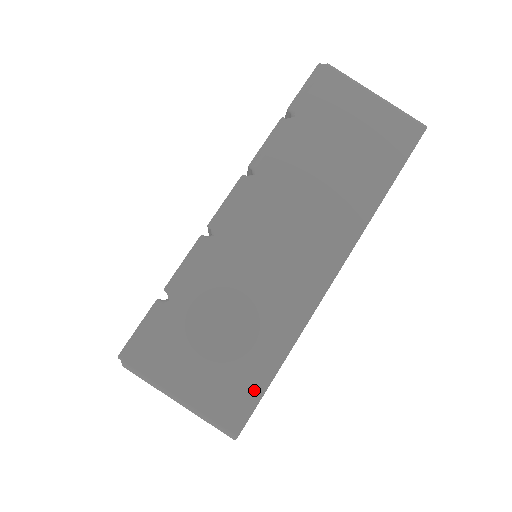
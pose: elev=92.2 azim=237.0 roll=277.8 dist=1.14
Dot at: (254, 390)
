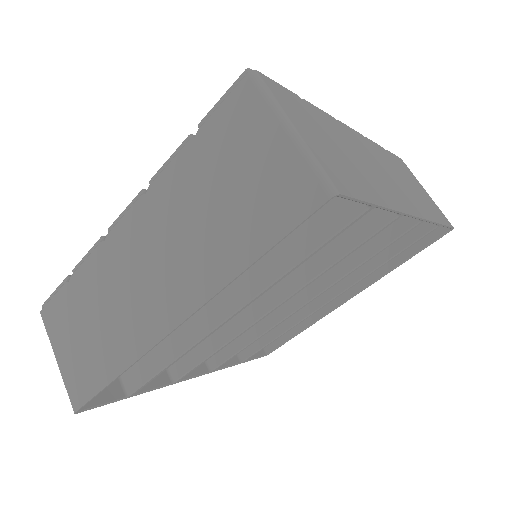
Dot at: (357, 191)
